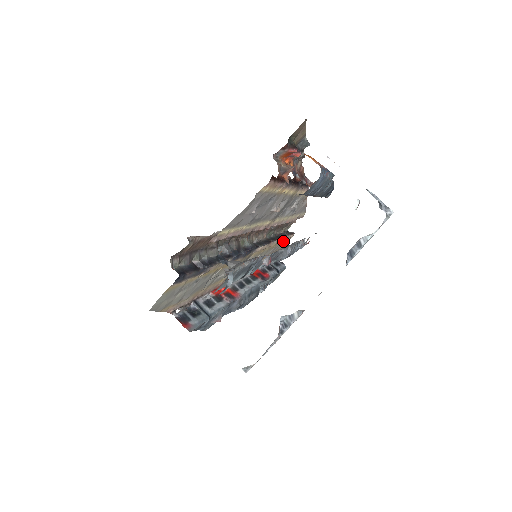
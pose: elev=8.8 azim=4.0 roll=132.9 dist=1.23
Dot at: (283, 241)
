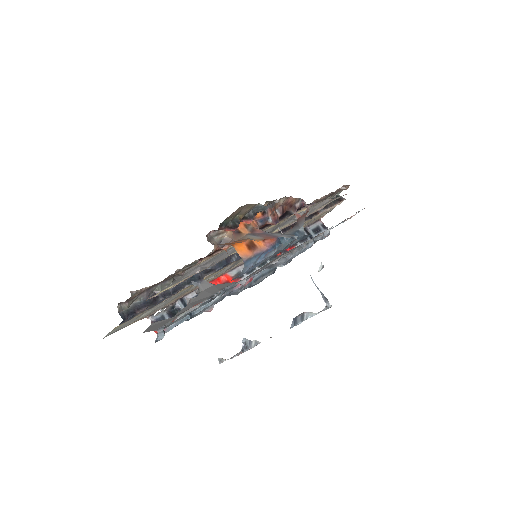
Dot at: (323, 212)
